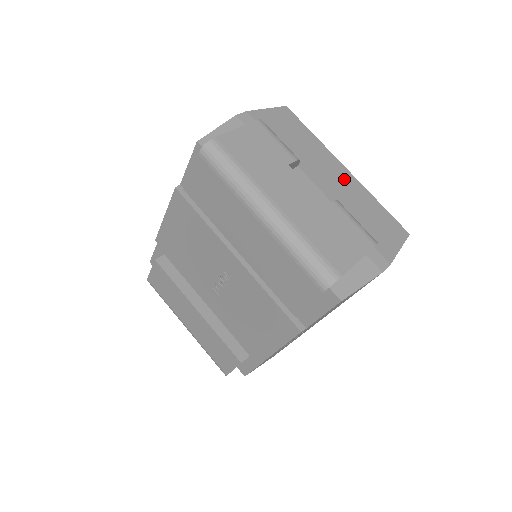
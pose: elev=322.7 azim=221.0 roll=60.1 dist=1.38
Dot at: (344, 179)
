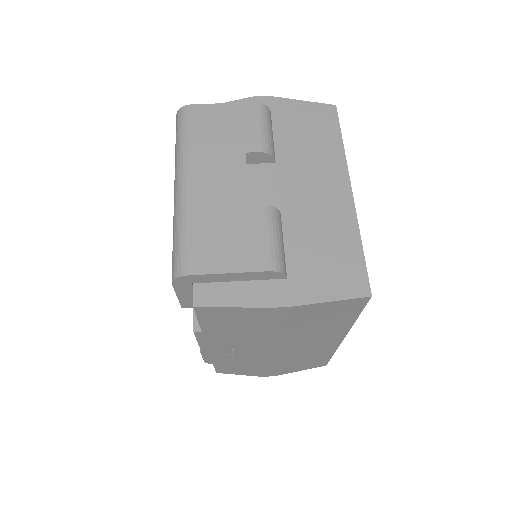
Dot at: (332, 198)
